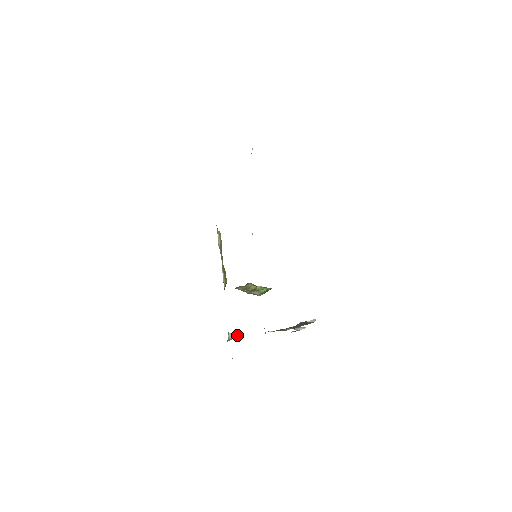
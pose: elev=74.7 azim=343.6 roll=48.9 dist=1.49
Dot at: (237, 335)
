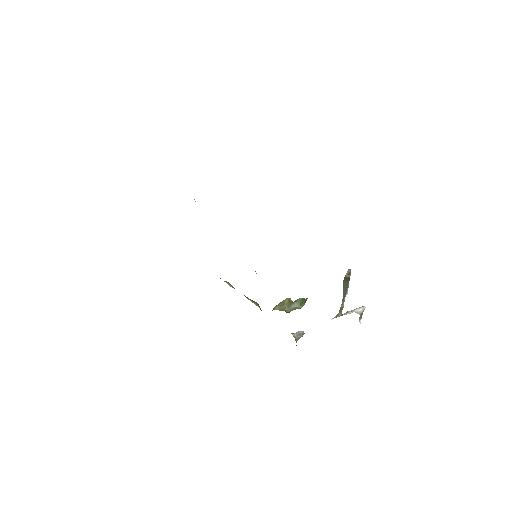
Dot at: (301, 332)
